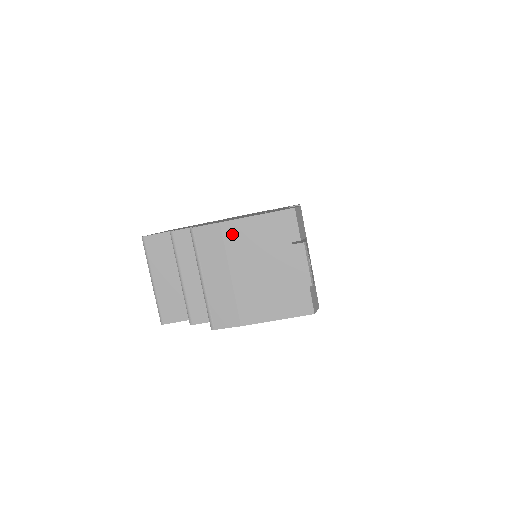
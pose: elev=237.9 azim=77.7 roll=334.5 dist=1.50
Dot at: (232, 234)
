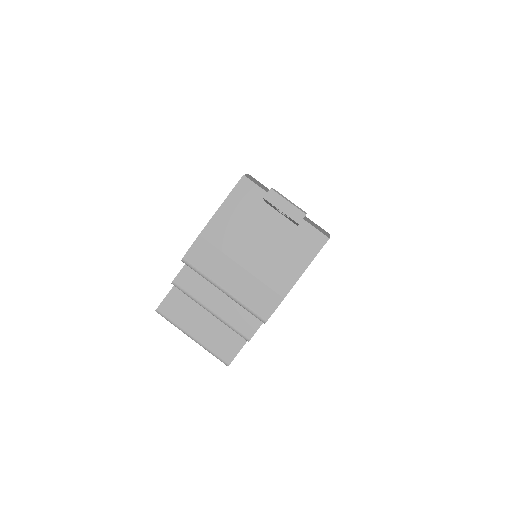
Dot at: (215, 235)
